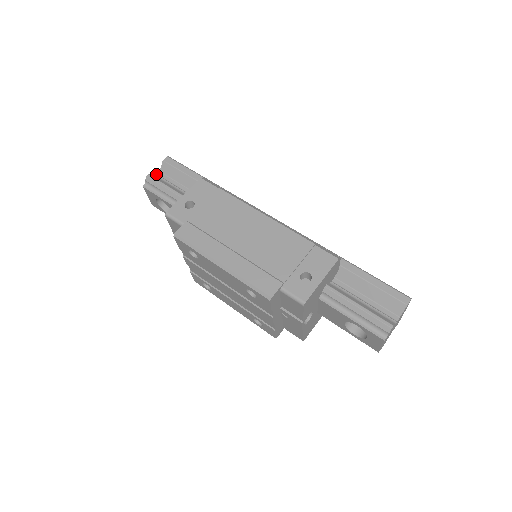
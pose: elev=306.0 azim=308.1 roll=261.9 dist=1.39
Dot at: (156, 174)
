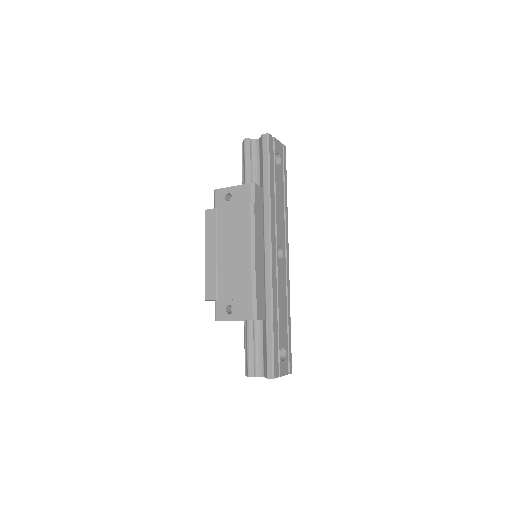
Dot at: (255, 139)
